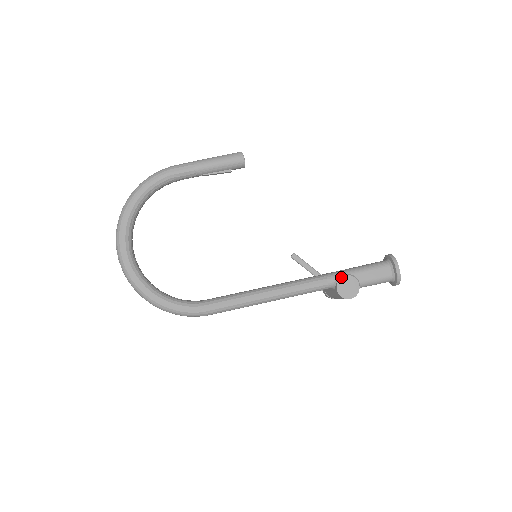
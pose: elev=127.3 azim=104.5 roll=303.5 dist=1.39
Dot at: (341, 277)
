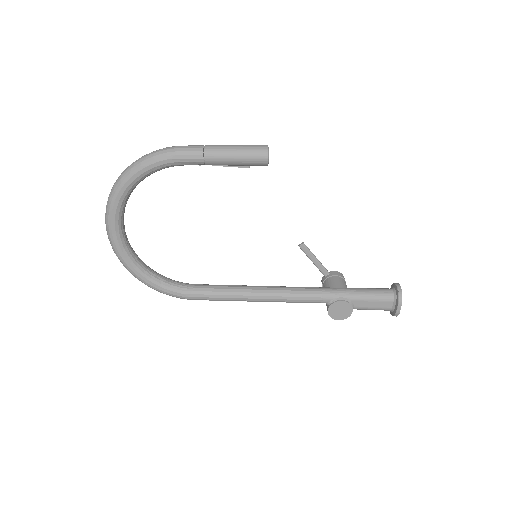
Dot at: (337, 301)
